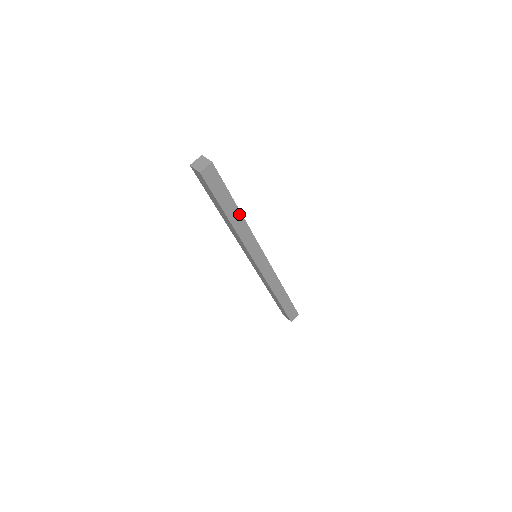
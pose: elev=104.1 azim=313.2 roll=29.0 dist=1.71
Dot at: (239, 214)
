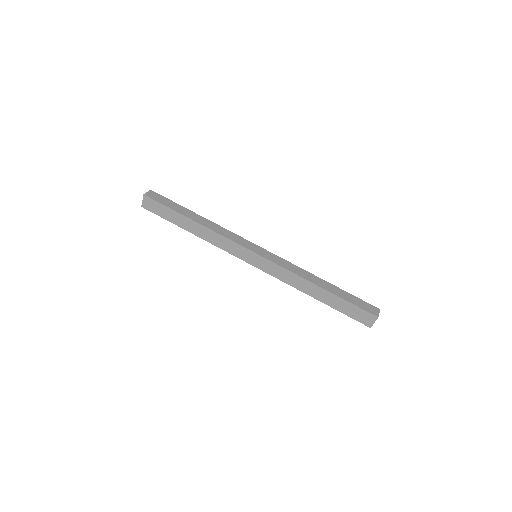
Dot at: (201, 218)
